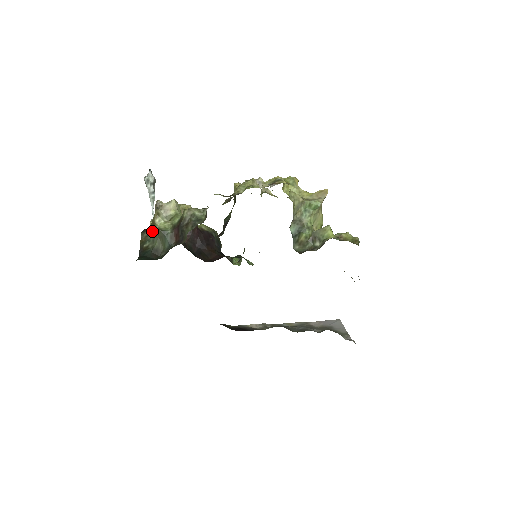
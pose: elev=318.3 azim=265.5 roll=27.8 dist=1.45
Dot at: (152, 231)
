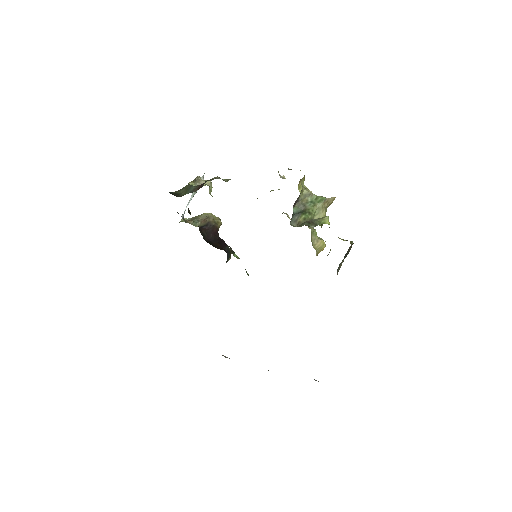
Dot at: (182, 188)
